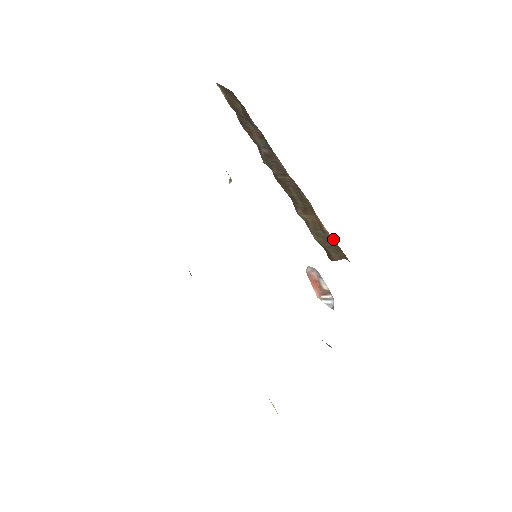
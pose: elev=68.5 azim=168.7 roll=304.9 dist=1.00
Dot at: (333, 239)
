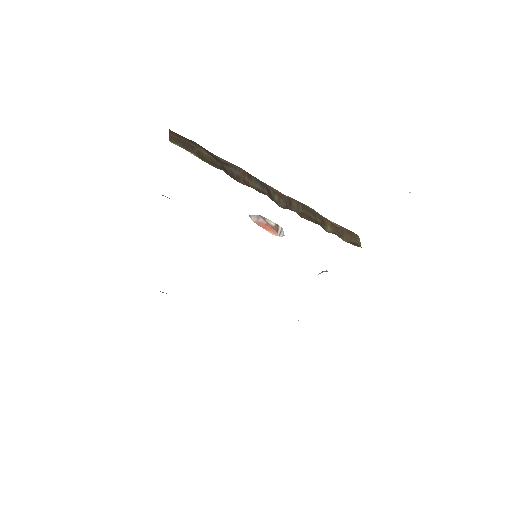
Dot at: (342, 227)
